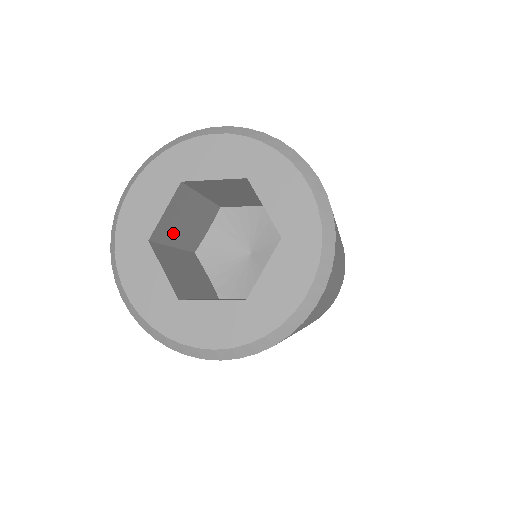
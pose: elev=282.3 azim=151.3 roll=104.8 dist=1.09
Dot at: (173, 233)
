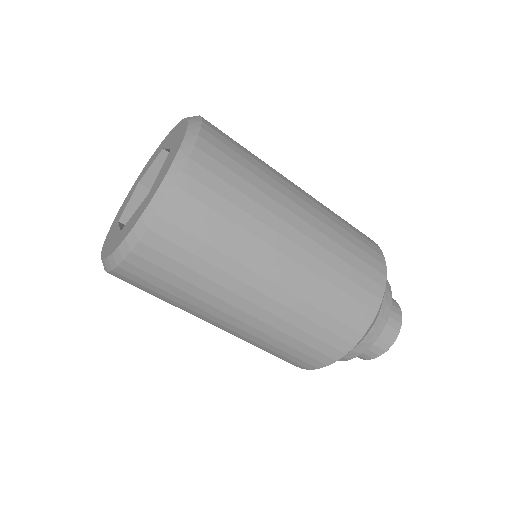
Dot at: occluded
